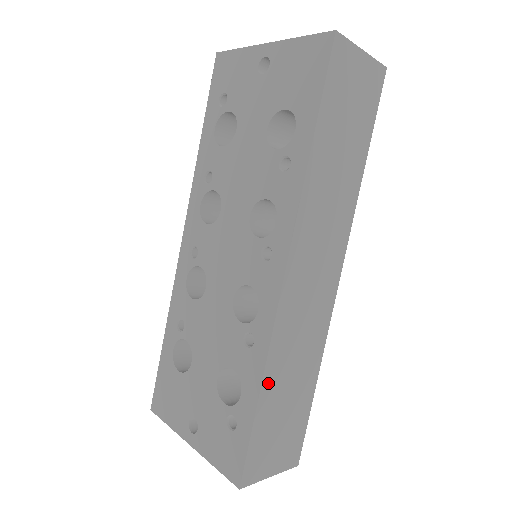
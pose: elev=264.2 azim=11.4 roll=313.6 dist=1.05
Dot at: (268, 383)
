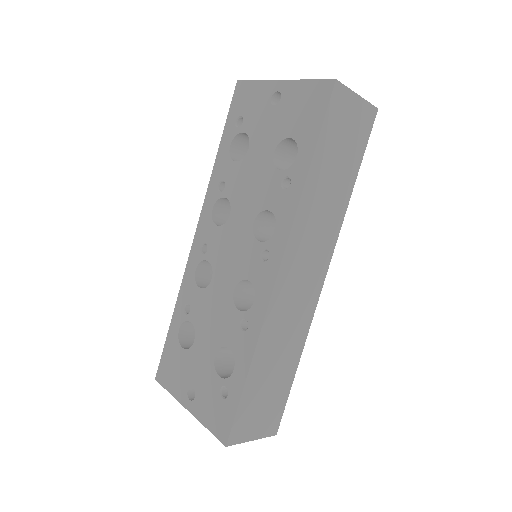
Dot at: (257, 362)
